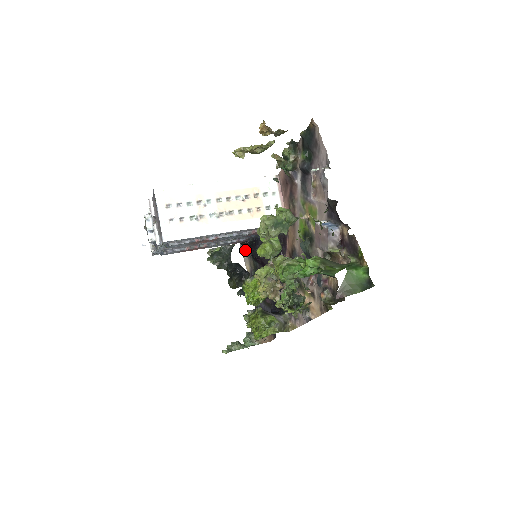
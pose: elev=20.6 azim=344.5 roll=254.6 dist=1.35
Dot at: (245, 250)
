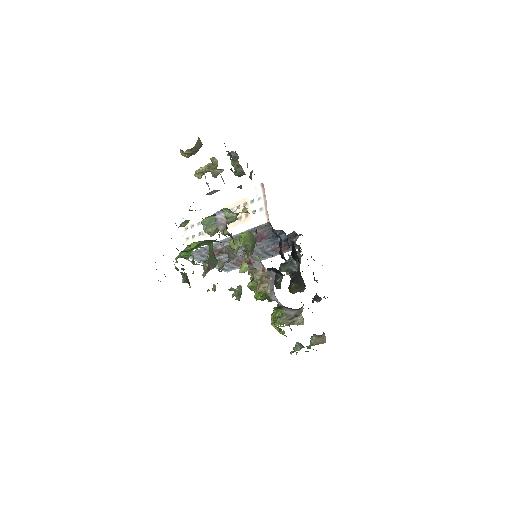
Dot at: occluded
